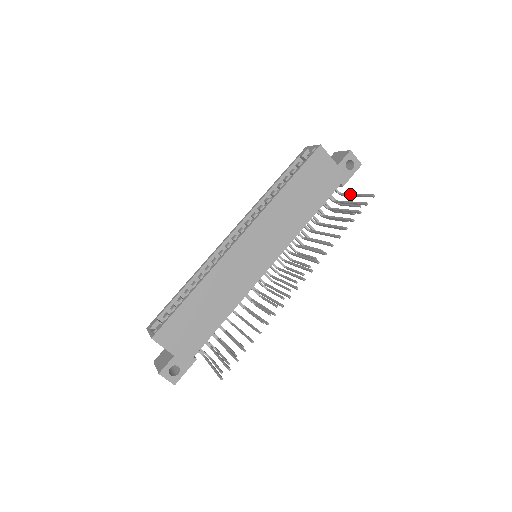
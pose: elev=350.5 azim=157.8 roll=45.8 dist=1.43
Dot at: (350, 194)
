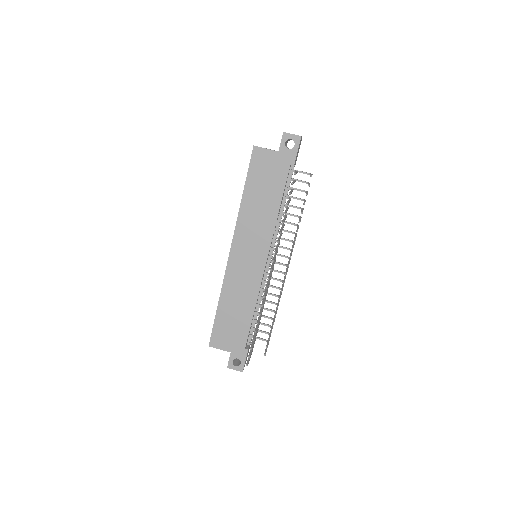
Dot at: occluded
